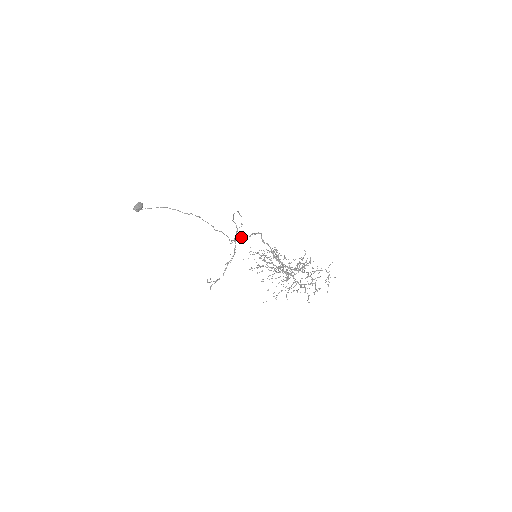
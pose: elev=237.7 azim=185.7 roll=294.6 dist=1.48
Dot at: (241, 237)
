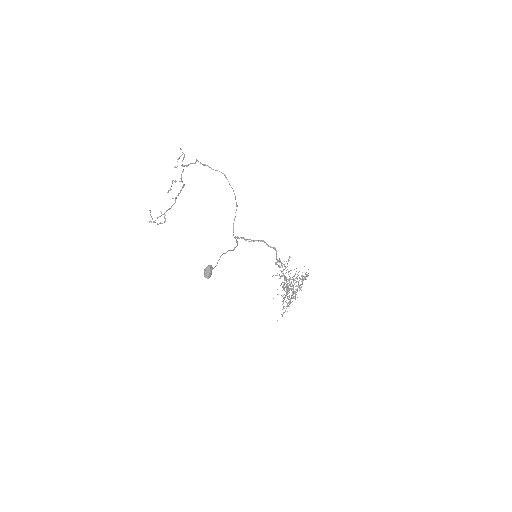
Dot at: (184, 156)
